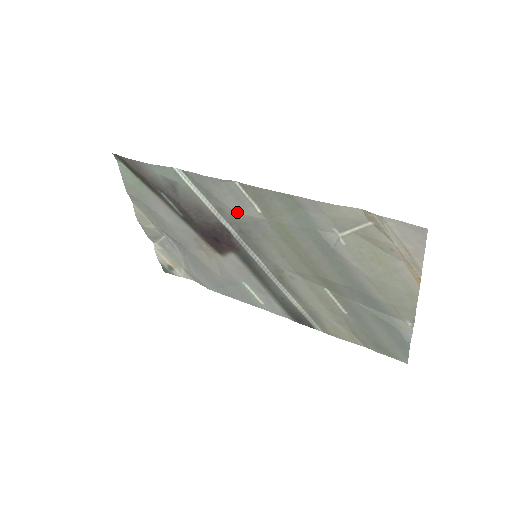
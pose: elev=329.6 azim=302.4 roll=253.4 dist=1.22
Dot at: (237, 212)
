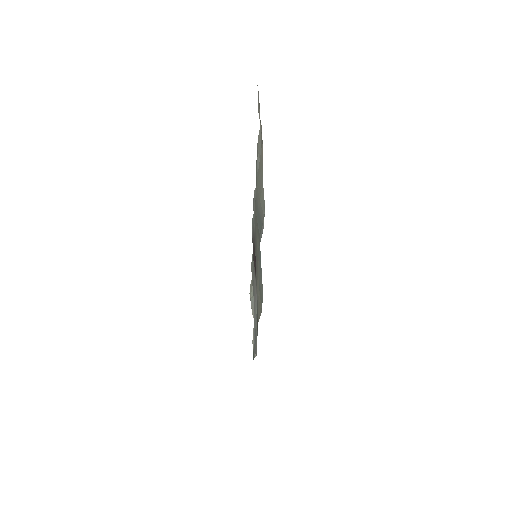
Dot at: (254, 214)
